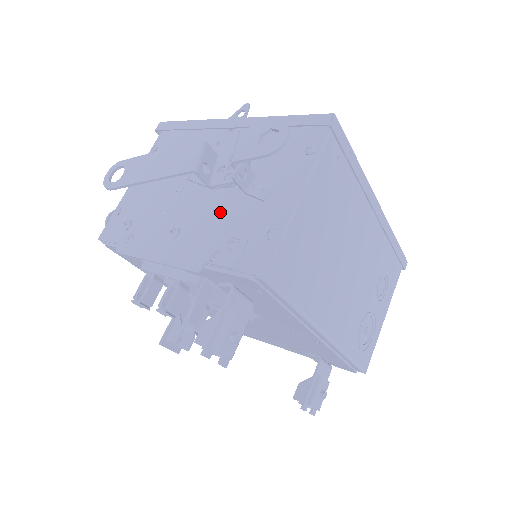
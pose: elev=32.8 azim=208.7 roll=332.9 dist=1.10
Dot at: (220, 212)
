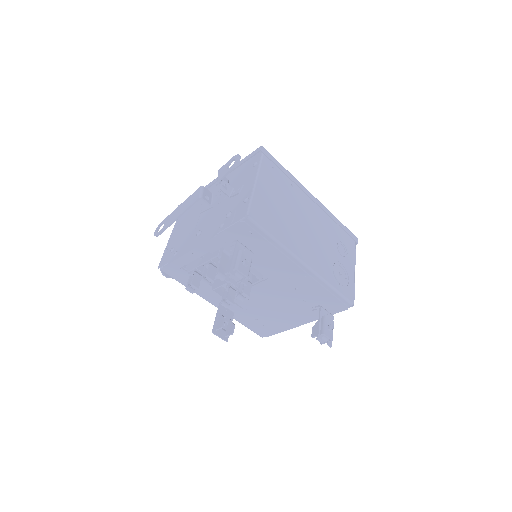
Dot at: (220, 212)
